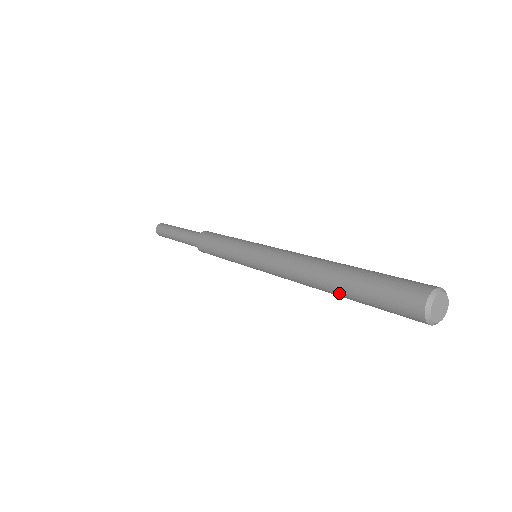
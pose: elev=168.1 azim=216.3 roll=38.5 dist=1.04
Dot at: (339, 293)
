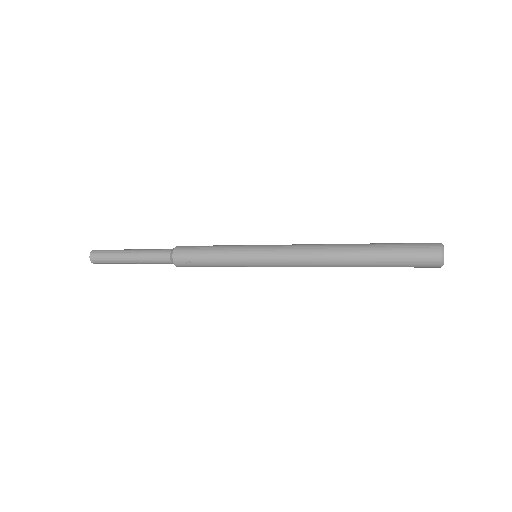
Dot at: (364, 257)
